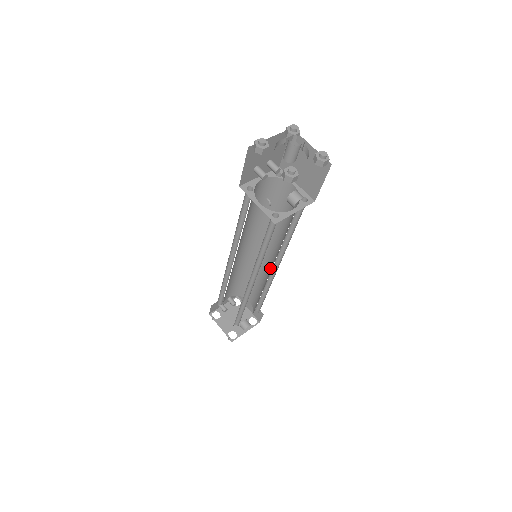
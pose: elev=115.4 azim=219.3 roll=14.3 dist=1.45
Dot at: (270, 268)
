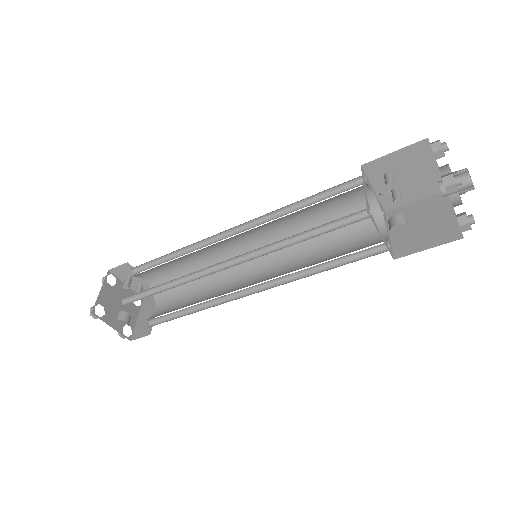
Dot at: (242, 287)
